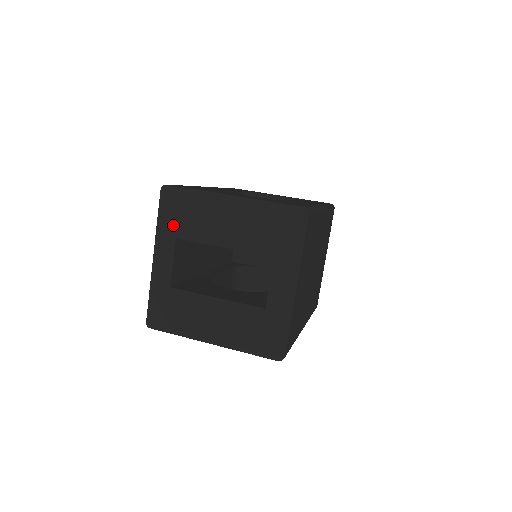
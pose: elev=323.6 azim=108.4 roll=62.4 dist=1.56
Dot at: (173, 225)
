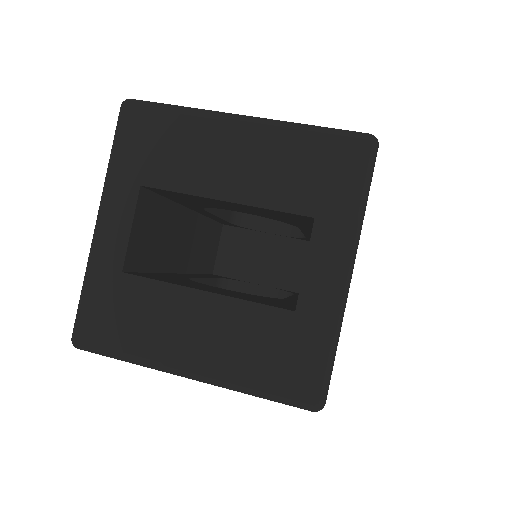
Dot at: (137, 163)
